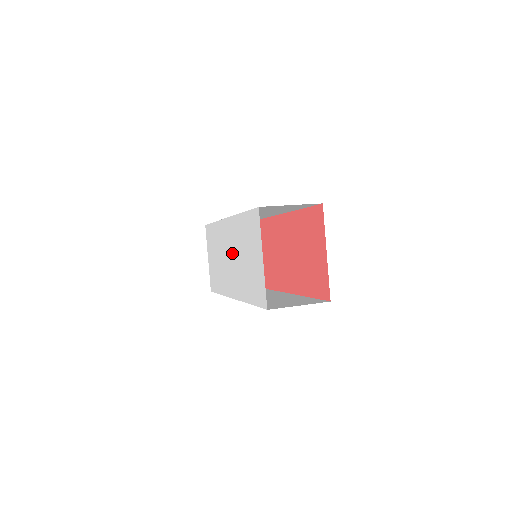
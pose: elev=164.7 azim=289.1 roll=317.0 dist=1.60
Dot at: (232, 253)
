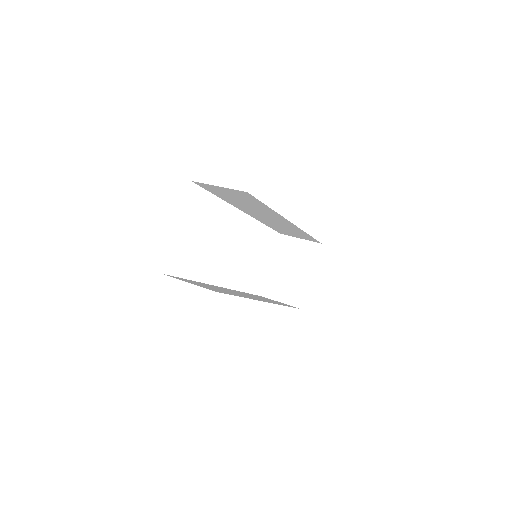
Dot at: occluded
